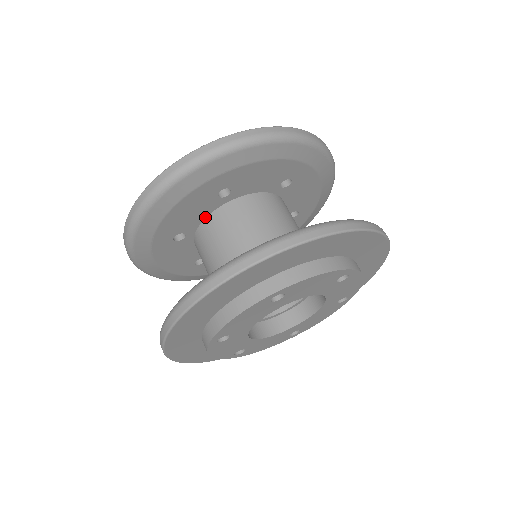
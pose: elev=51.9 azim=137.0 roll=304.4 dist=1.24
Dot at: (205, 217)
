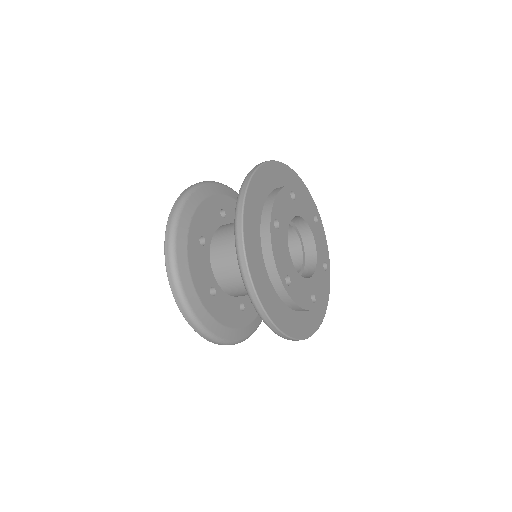
Dot at: (210, 266)
